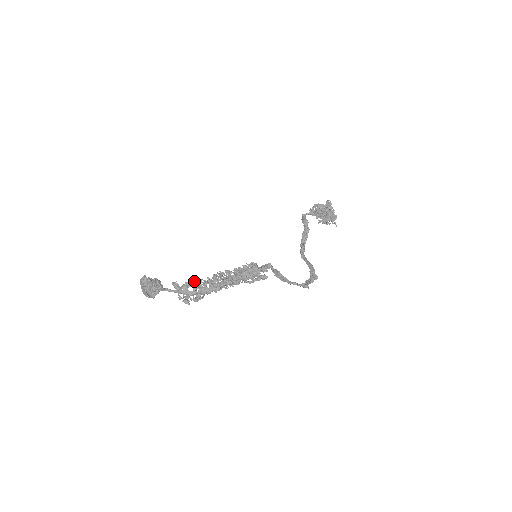
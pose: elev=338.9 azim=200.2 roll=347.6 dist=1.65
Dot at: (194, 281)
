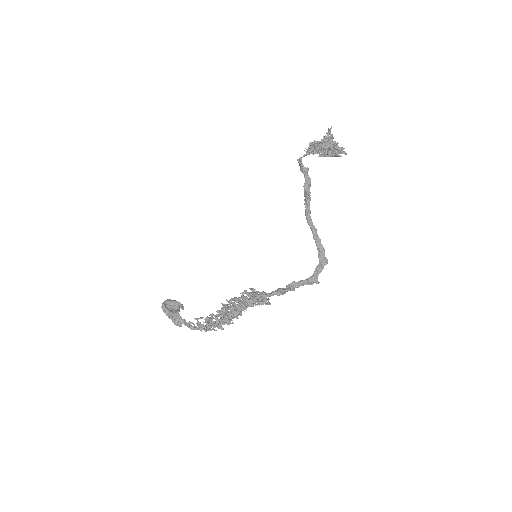
Dot at: occluded
